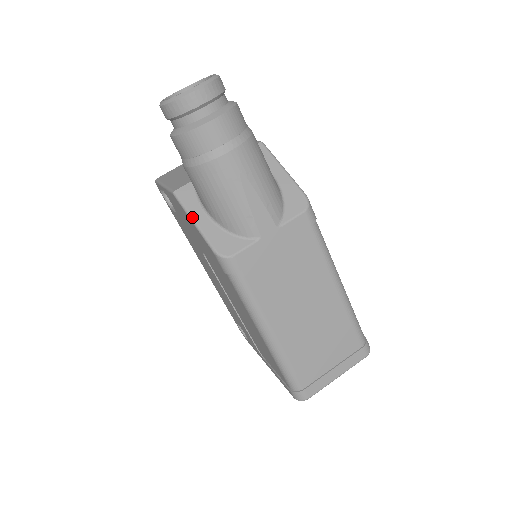
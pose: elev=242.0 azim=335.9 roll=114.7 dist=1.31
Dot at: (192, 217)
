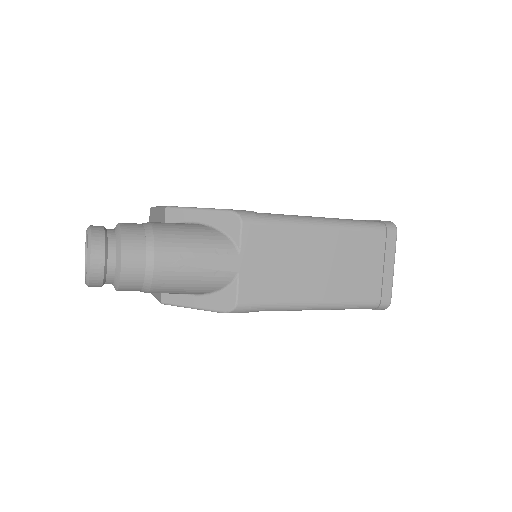
Dot at: (188, 307)
